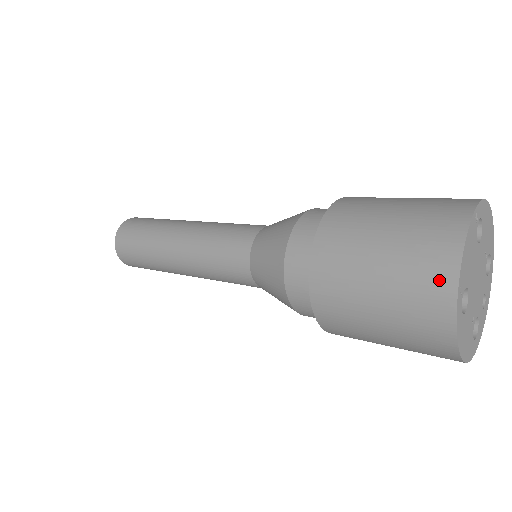
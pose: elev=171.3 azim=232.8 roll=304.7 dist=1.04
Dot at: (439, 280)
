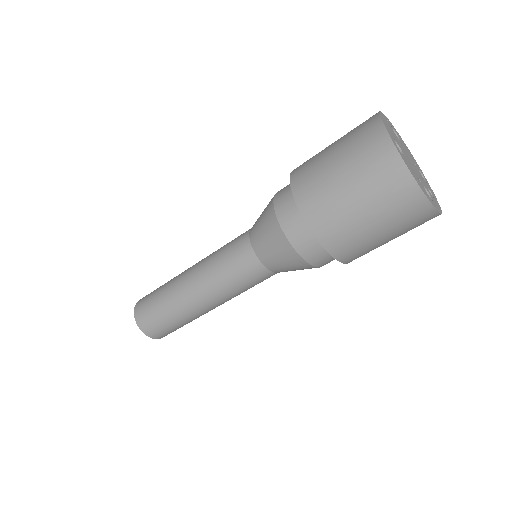
Dot at: (372, 130)
